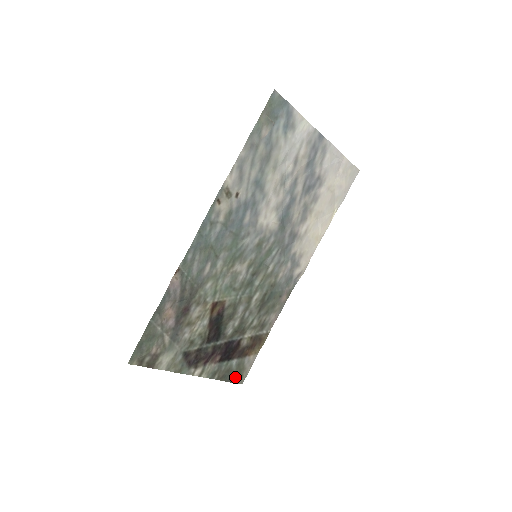
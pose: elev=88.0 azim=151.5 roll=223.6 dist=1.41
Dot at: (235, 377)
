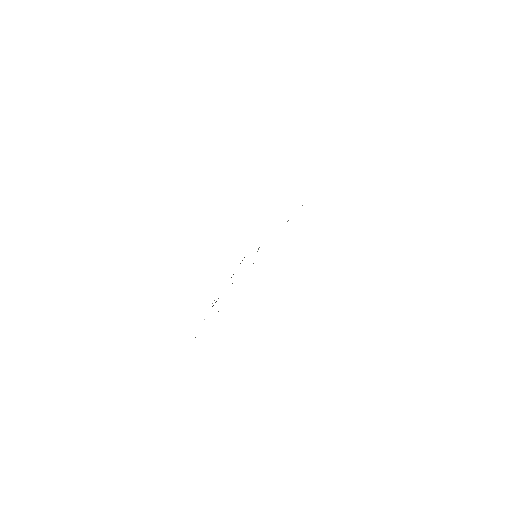
Dot at: occluded
